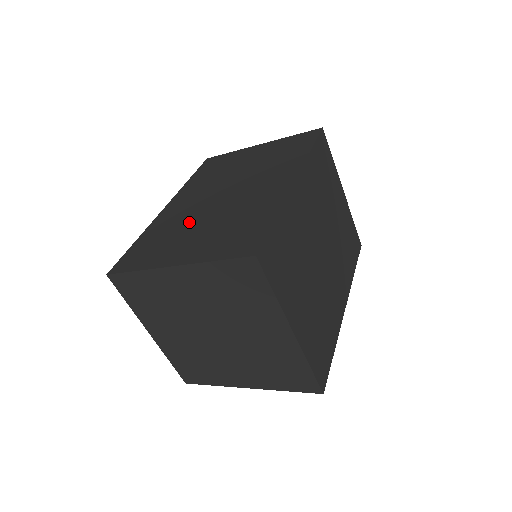
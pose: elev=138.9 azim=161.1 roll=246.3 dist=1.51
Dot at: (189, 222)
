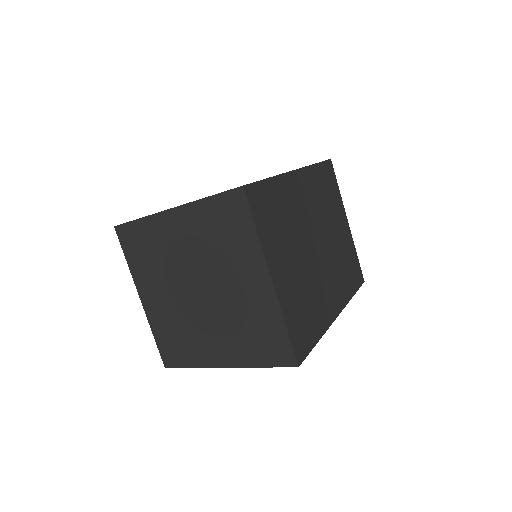
Dot at: occluded
